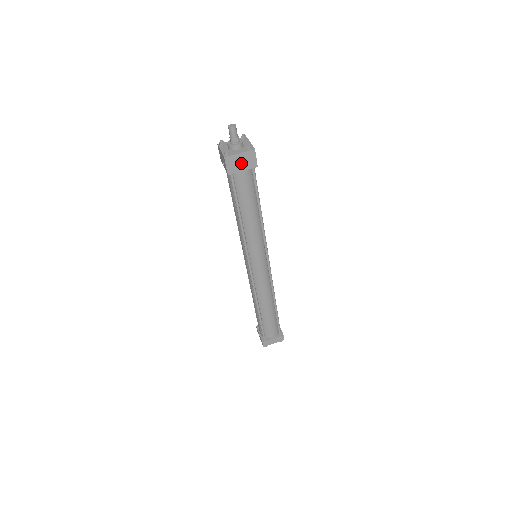
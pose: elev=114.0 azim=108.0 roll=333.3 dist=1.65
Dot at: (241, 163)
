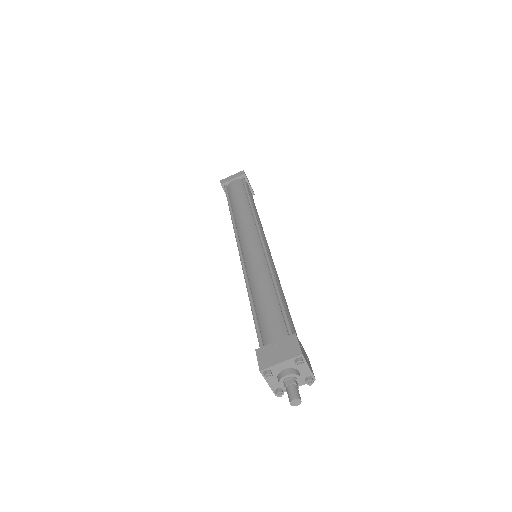
Dot at: occluded
